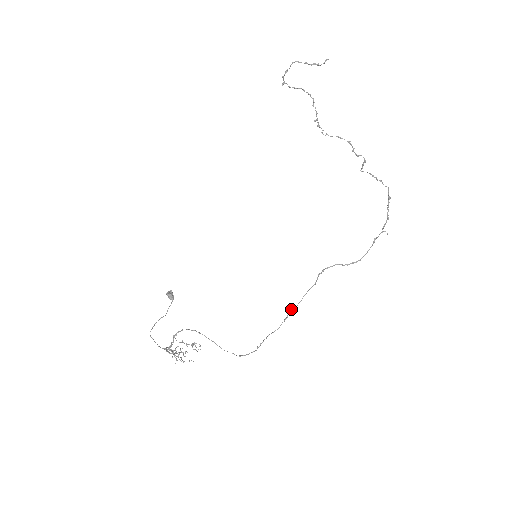
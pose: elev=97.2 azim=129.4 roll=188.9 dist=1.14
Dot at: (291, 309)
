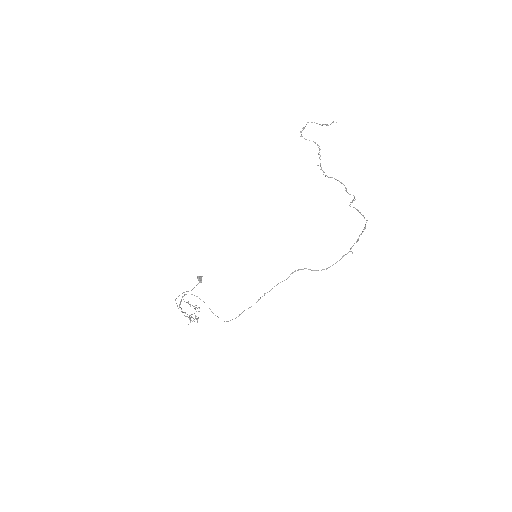
Dot at: (264, 293)
